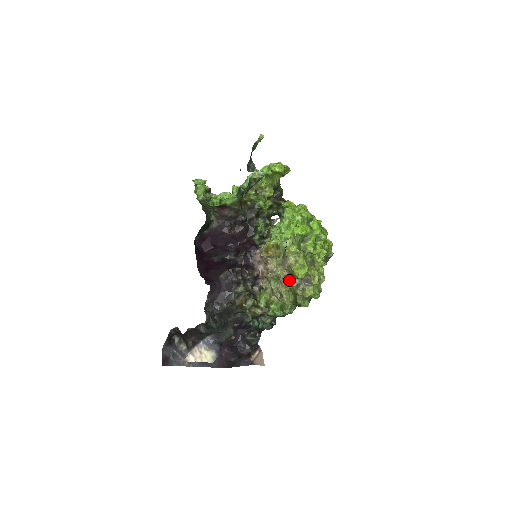
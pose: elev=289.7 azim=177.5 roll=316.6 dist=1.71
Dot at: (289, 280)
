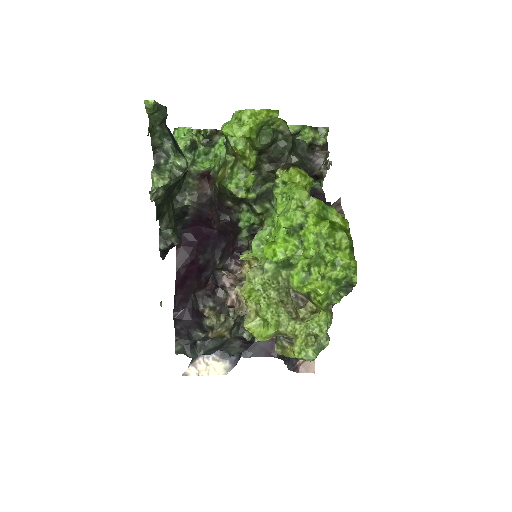
Dot at: occluded
